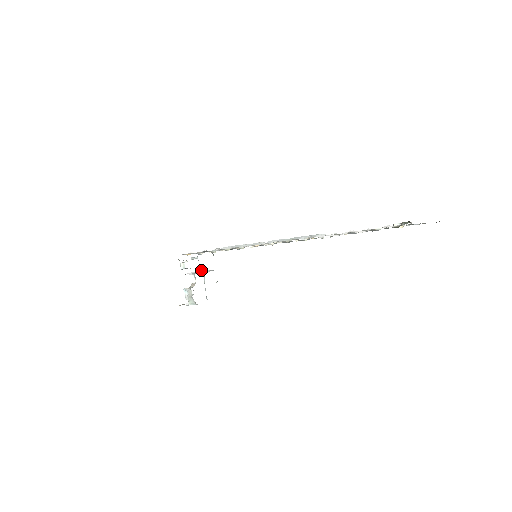
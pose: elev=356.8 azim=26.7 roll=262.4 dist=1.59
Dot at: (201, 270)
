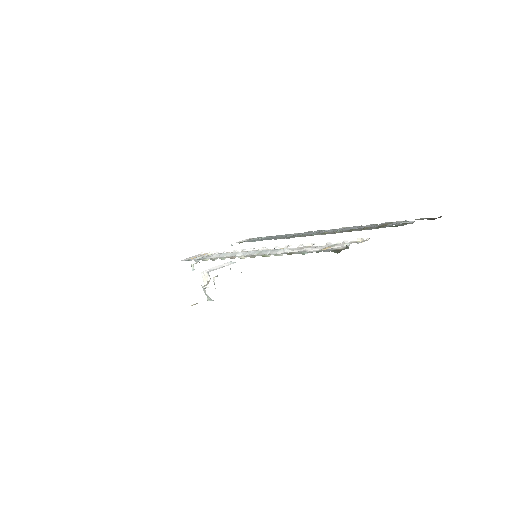
Dot at: occluded
